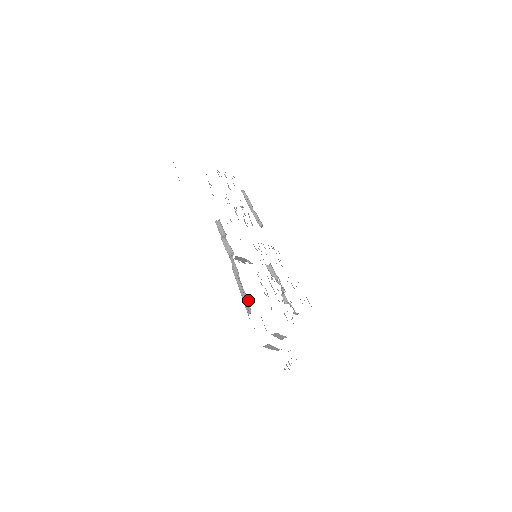
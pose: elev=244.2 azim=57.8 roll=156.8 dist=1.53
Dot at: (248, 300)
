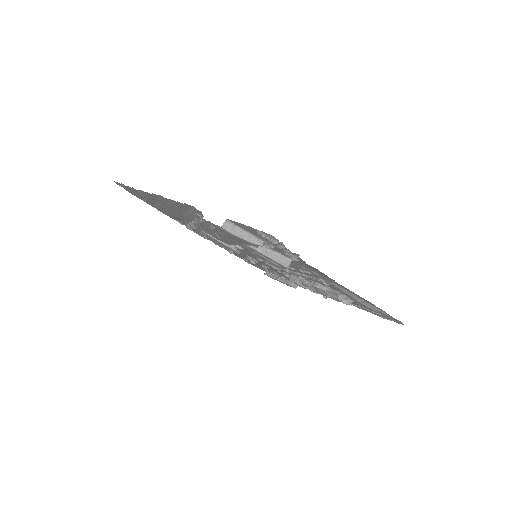
Dot at: (203, 216)
